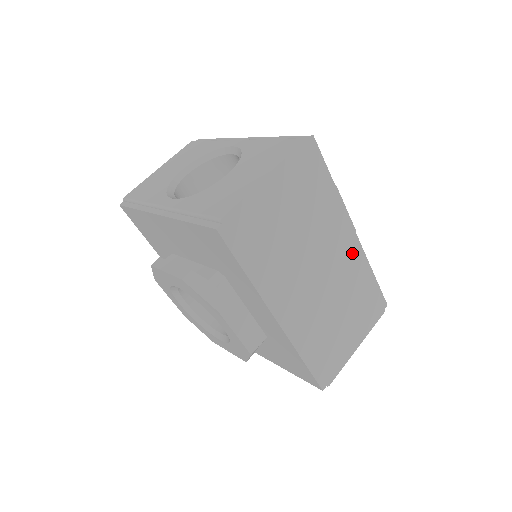
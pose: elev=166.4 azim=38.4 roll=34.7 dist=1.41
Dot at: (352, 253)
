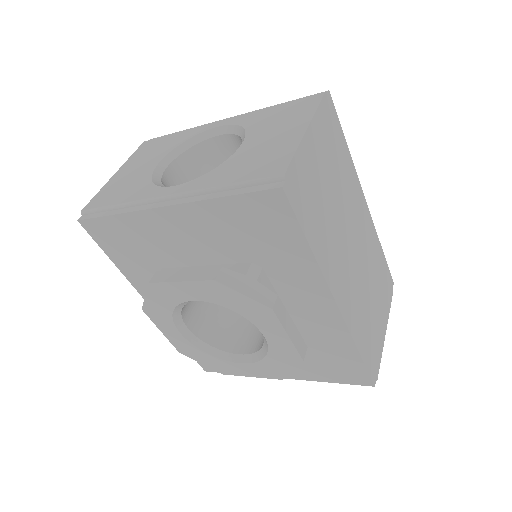
Dot at: (368, 225)
